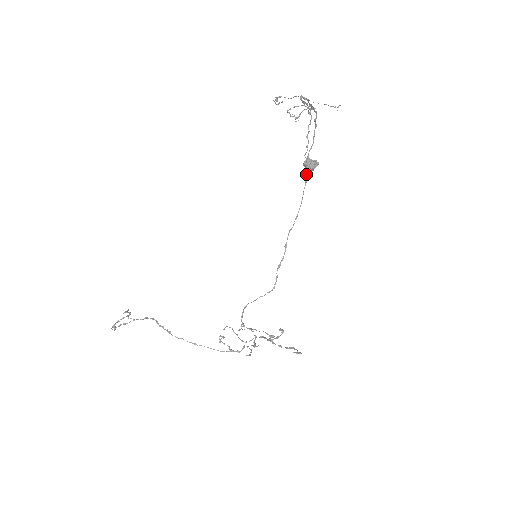
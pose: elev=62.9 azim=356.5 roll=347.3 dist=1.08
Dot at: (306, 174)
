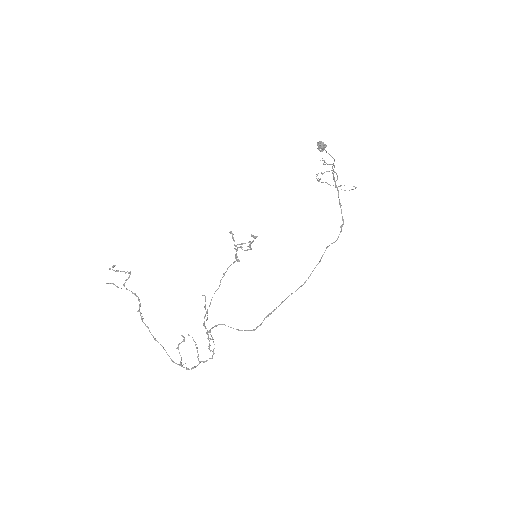
Dot at: occluded
